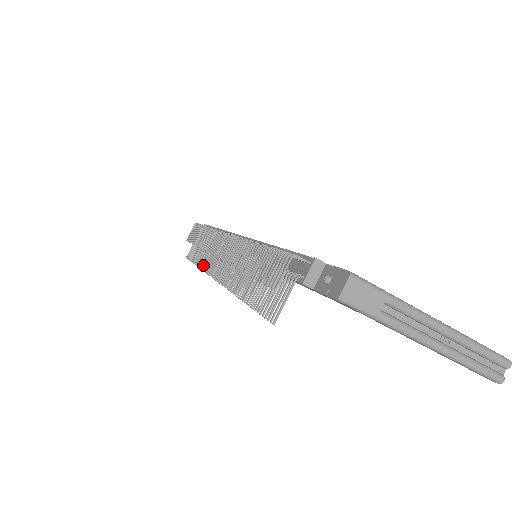
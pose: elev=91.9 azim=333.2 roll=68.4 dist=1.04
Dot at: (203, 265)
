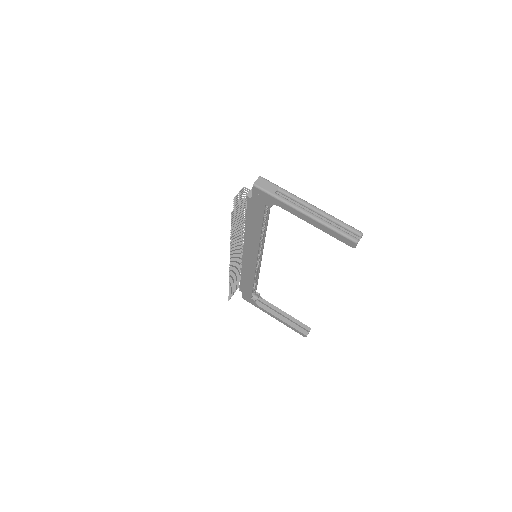
Dot at: (230, 279)
